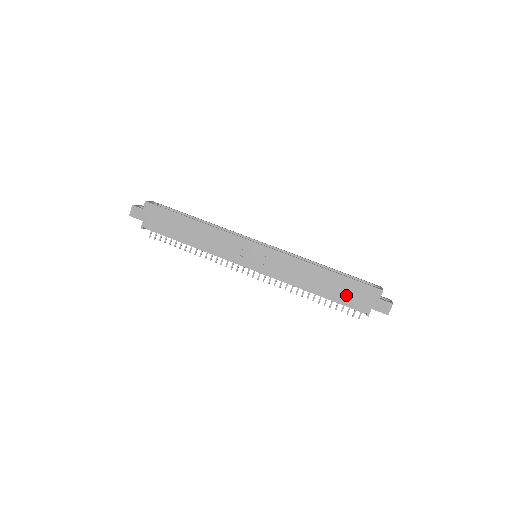
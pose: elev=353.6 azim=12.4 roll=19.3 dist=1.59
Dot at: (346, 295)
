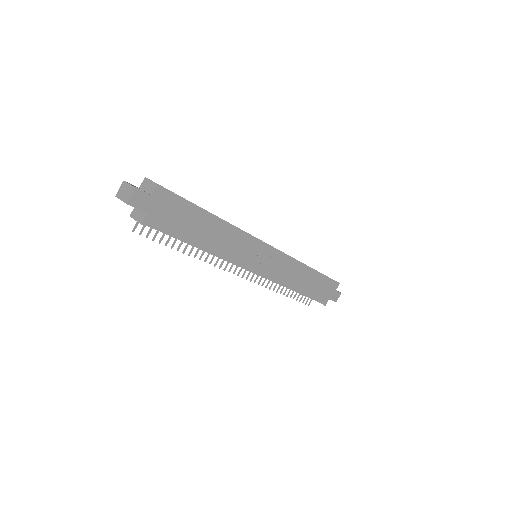
Dot at: (318, 290)
